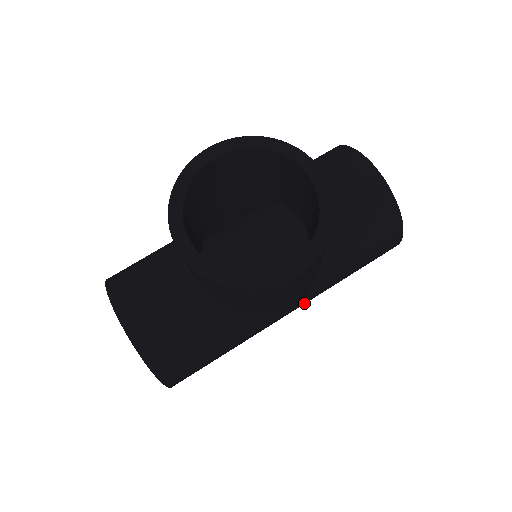
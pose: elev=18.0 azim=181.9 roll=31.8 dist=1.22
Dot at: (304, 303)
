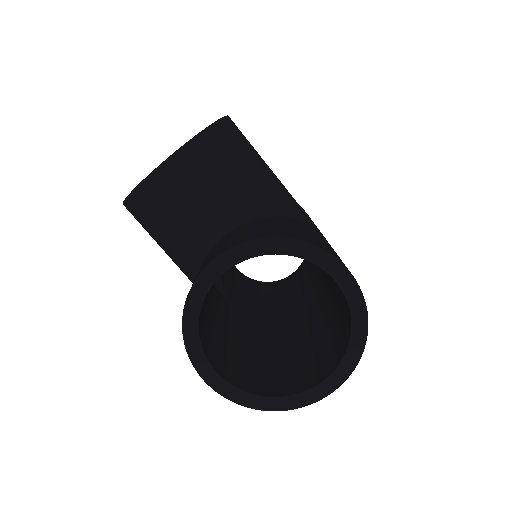
Dot at: occluded
